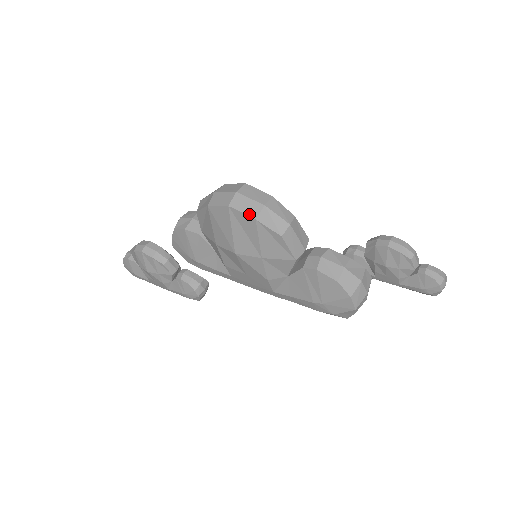
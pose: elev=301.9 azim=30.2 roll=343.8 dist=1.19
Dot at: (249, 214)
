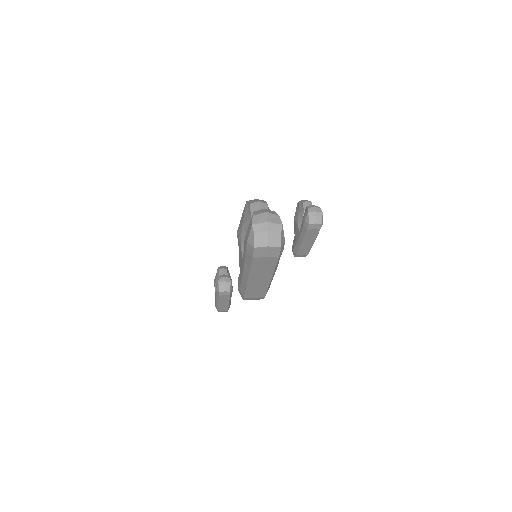
Dot at: occluded
